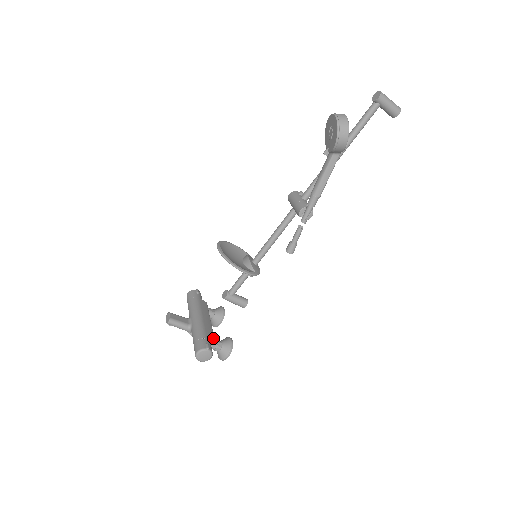
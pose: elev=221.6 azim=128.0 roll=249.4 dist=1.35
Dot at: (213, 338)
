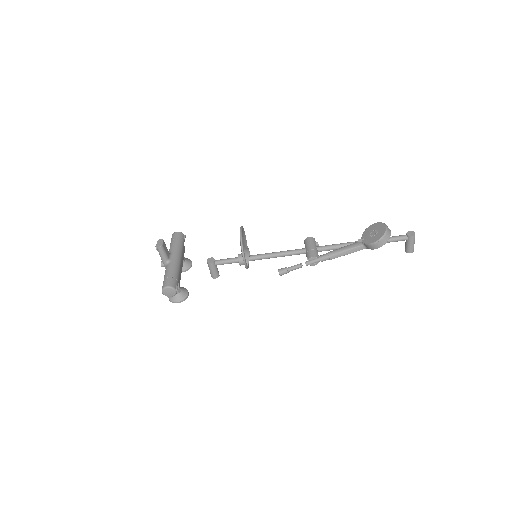
Dot at: occluded
